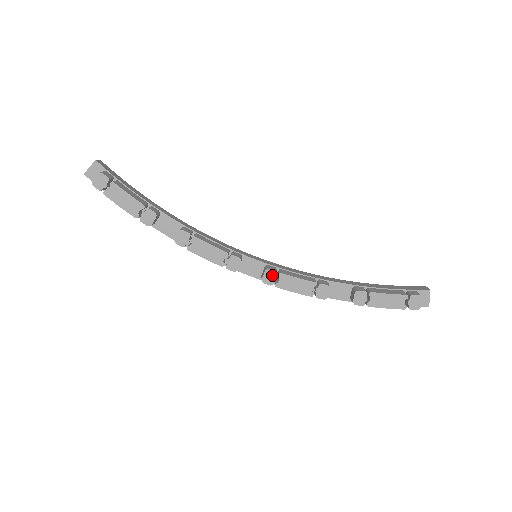
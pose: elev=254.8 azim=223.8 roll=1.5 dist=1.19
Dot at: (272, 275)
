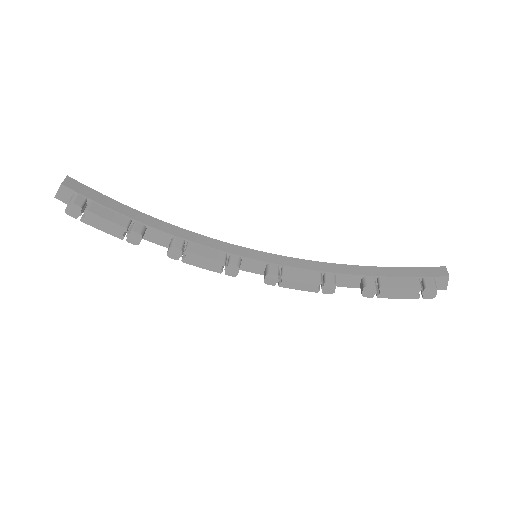
Dot at: (274, 278)
